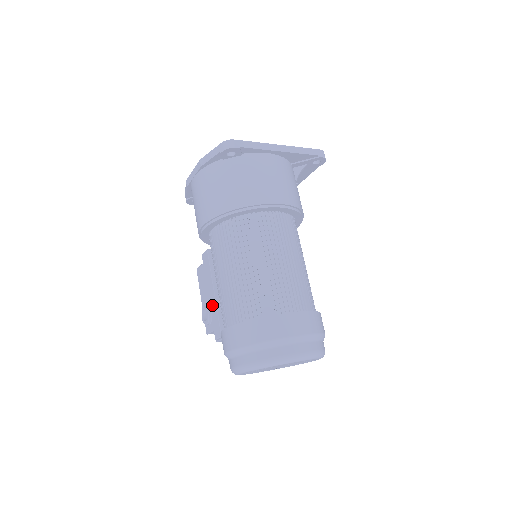
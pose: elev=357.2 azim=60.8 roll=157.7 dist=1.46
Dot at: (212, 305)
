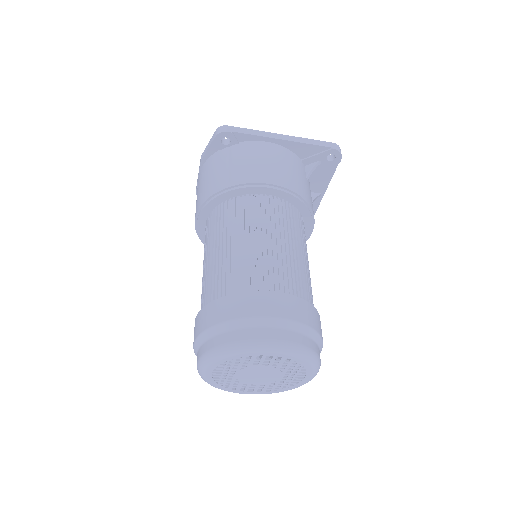
Dot at: occluded
